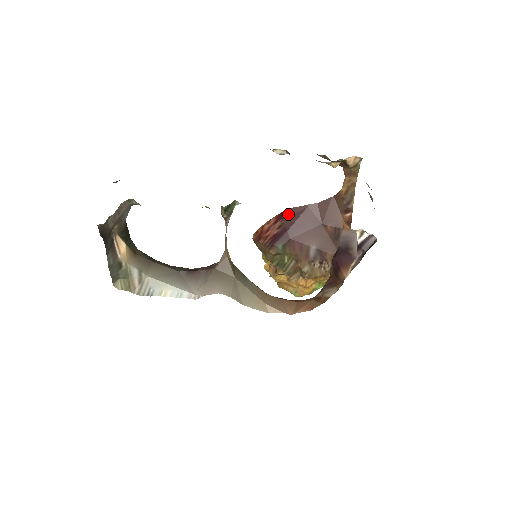
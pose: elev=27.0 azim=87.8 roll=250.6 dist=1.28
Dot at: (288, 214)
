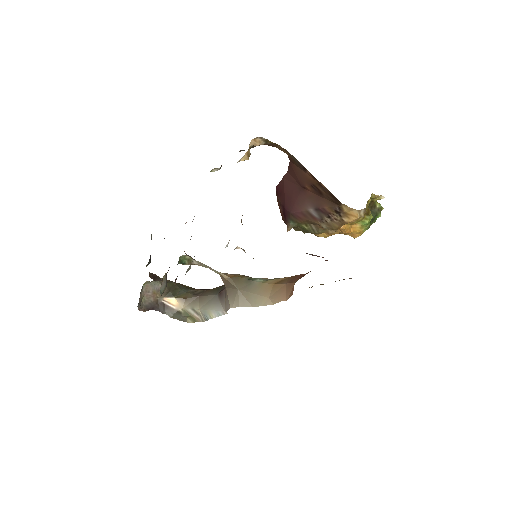
Dot at: (278, 192)
